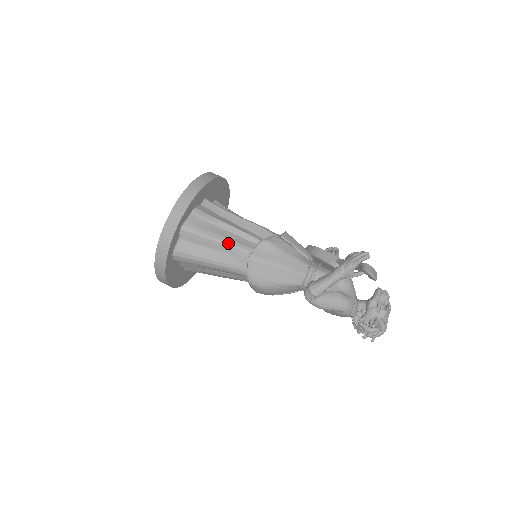
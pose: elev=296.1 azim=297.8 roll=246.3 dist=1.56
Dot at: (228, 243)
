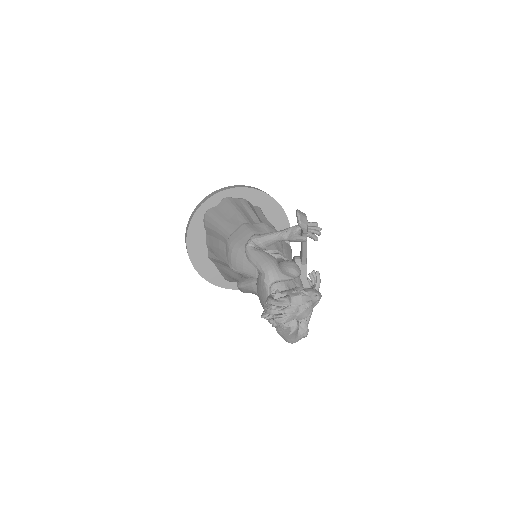
Dot at: (240, 214)
